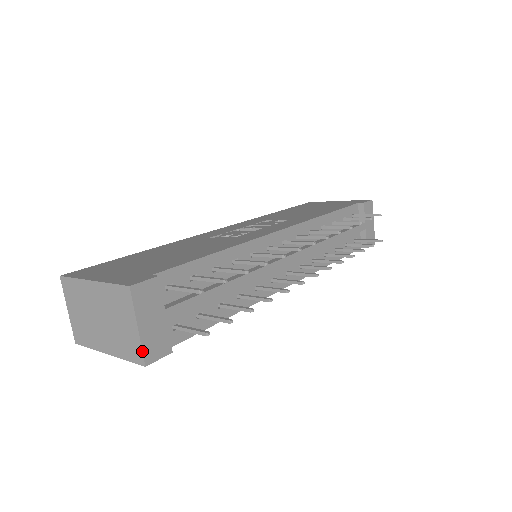
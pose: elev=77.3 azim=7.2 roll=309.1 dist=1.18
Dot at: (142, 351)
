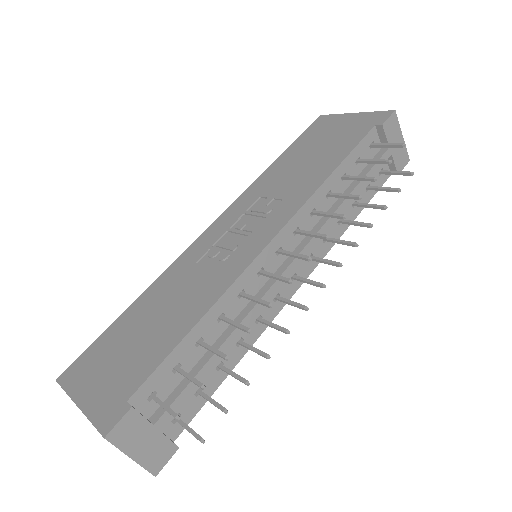
Dot at: occluded
